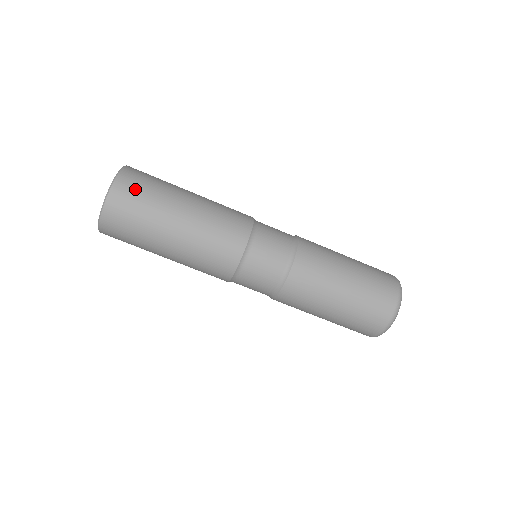
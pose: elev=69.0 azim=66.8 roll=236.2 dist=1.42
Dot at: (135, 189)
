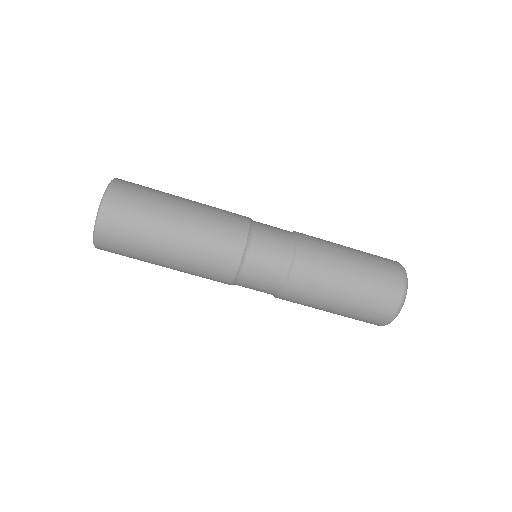
Dot at: (134, 187)
